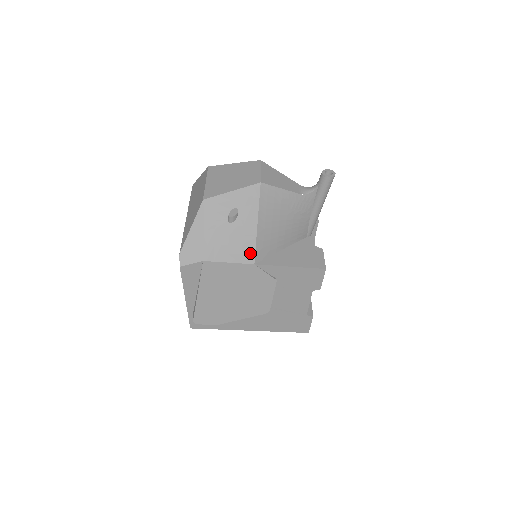
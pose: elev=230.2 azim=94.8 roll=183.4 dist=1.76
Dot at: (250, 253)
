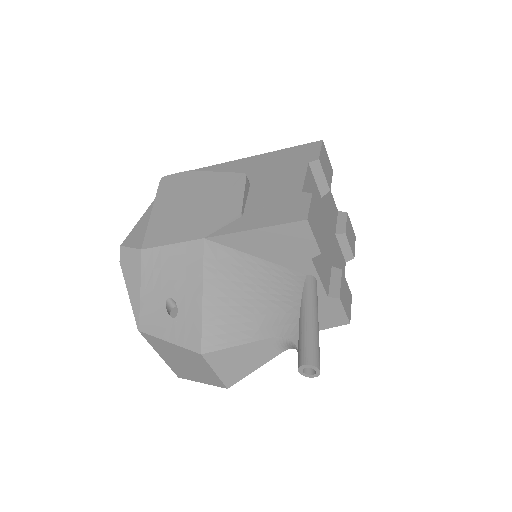
Dot at: occluded
